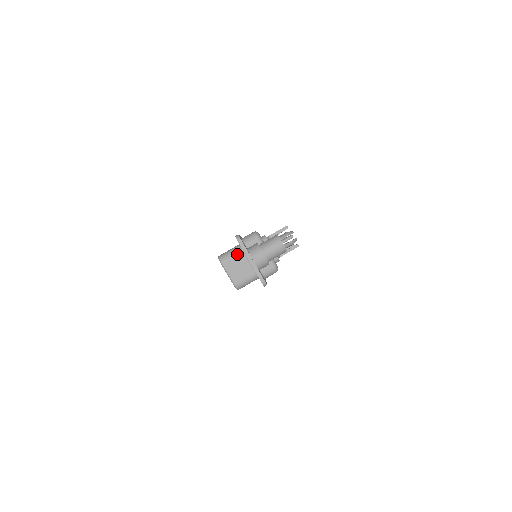
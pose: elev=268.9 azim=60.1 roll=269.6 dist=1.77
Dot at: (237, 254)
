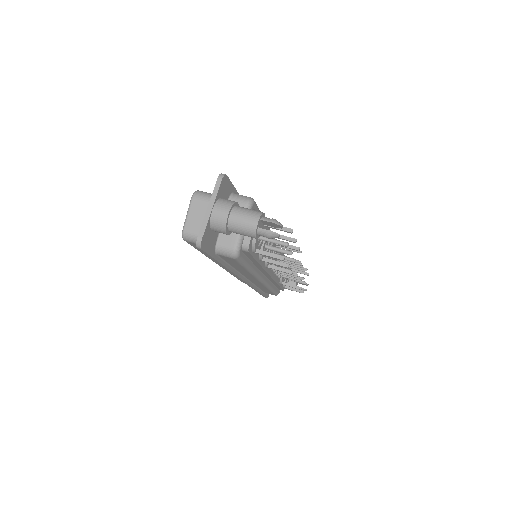
Dot at: occluded
